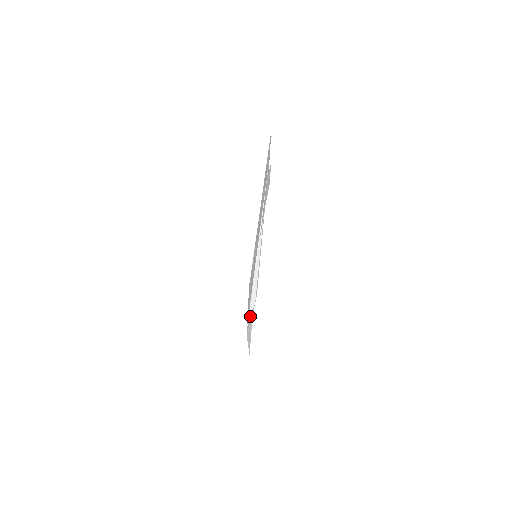
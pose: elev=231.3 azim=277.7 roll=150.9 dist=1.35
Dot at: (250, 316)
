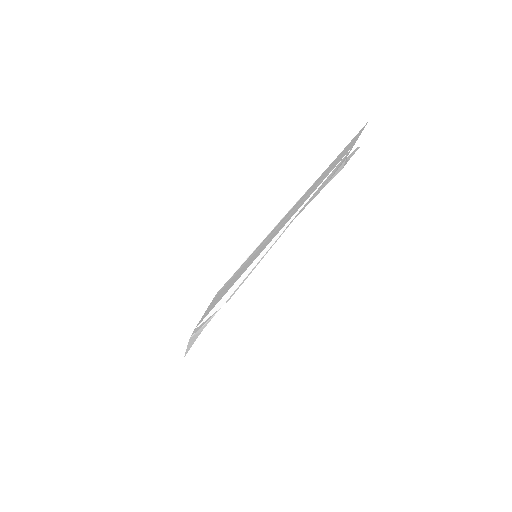
Dot at: (206, 319)
